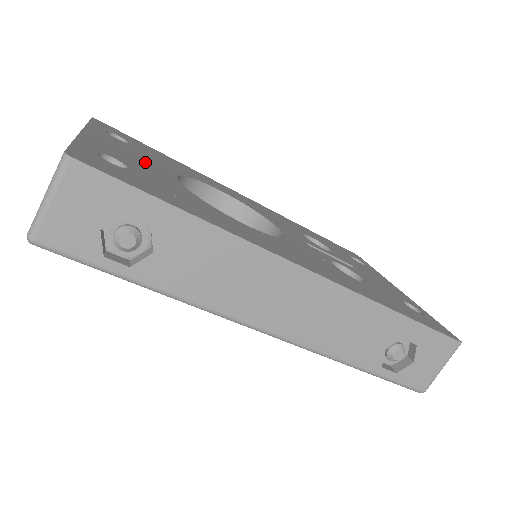
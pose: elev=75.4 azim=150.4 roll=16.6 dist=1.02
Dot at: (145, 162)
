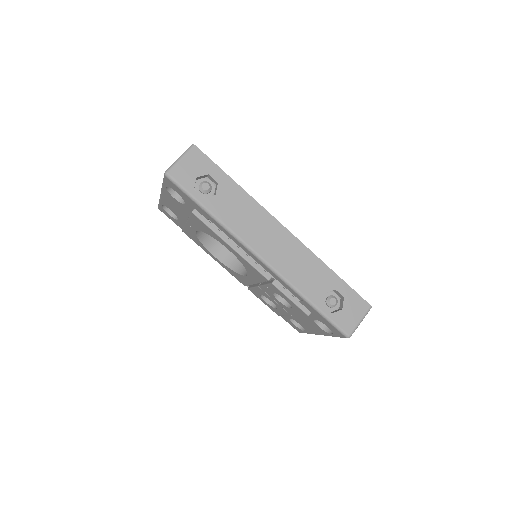
Dot at: occluded
